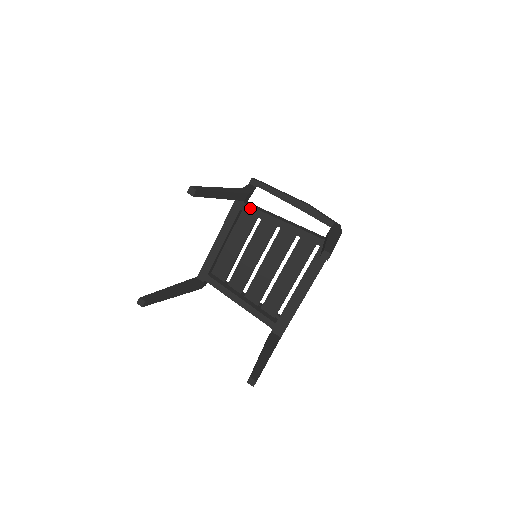
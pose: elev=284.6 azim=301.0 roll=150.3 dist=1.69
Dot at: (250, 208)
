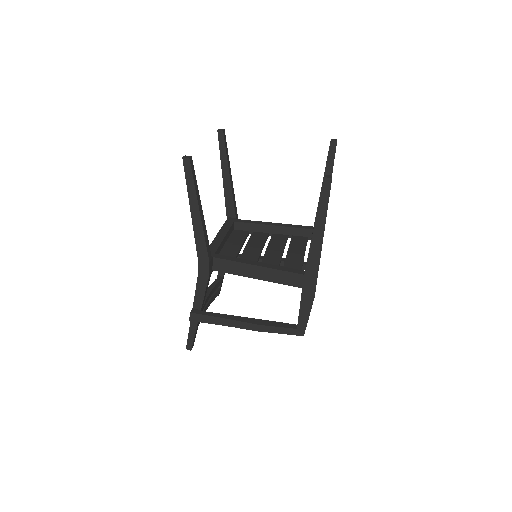
Dot at: (242, 220)
